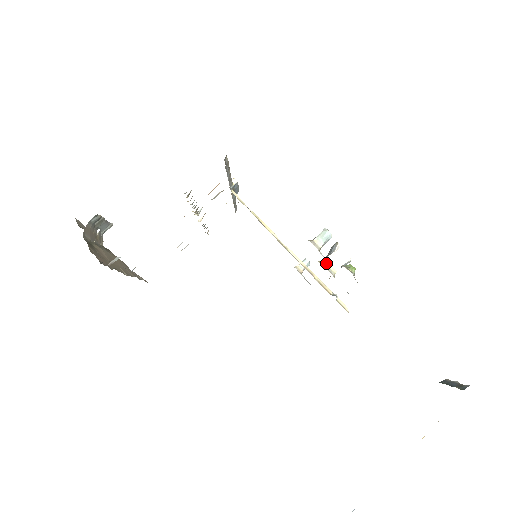
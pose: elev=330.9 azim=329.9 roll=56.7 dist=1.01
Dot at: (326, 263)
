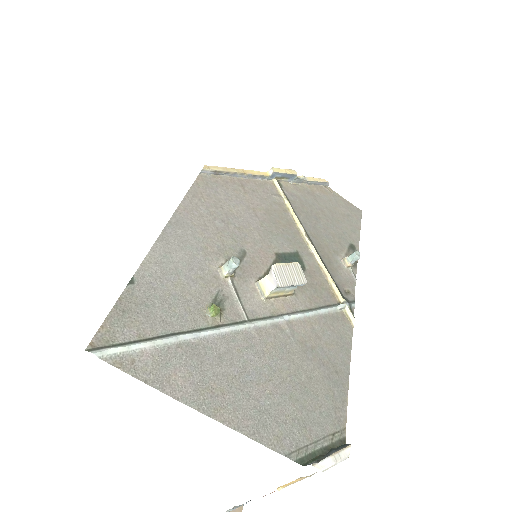
Dot at: (261, 284)
